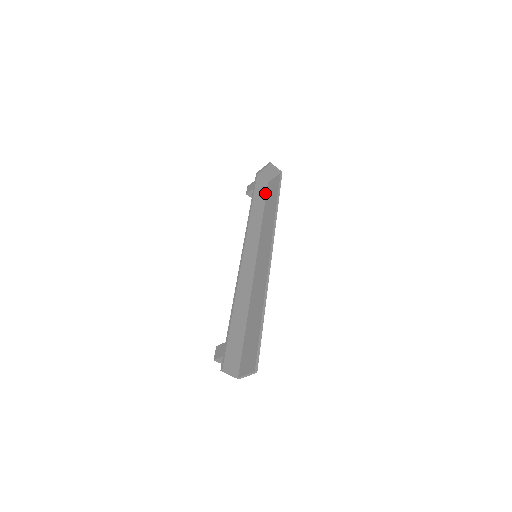
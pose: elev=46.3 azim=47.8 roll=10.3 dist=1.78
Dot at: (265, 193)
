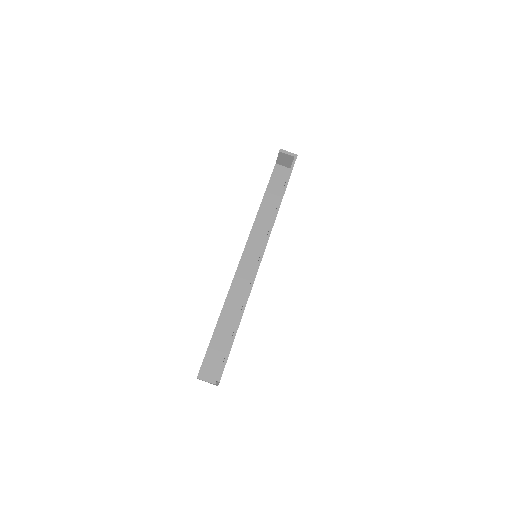
Dot at: (284, 182)
